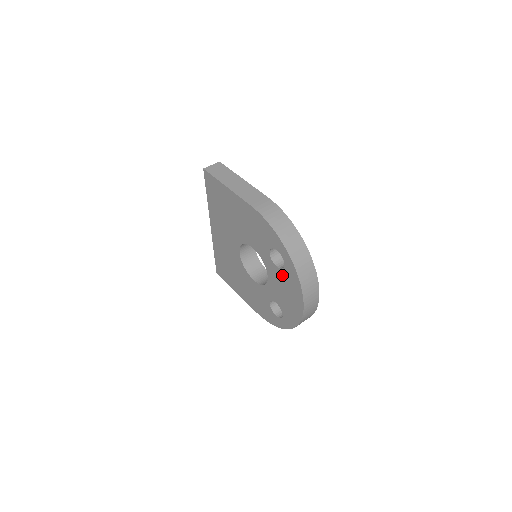
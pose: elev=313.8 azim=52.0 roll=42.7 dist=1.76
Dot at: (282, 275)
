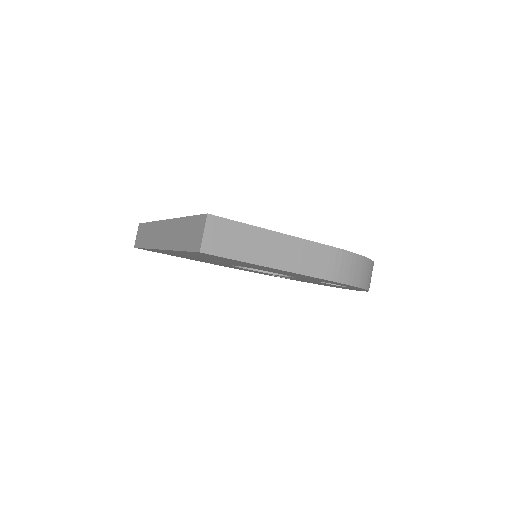
Dot at: occluded
